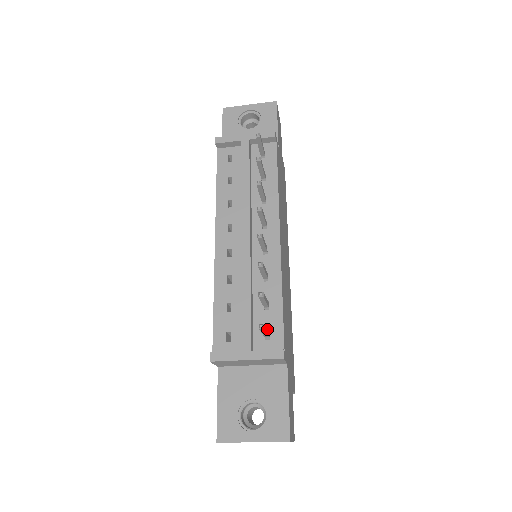
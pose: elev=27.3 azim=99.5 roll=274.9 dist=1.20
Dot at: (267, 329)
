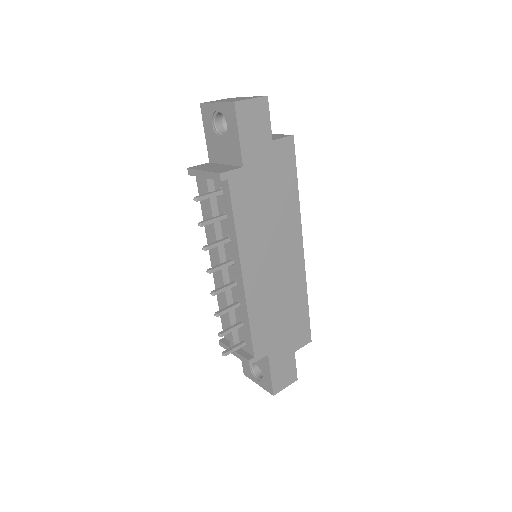
Dot at: (237, 346)
